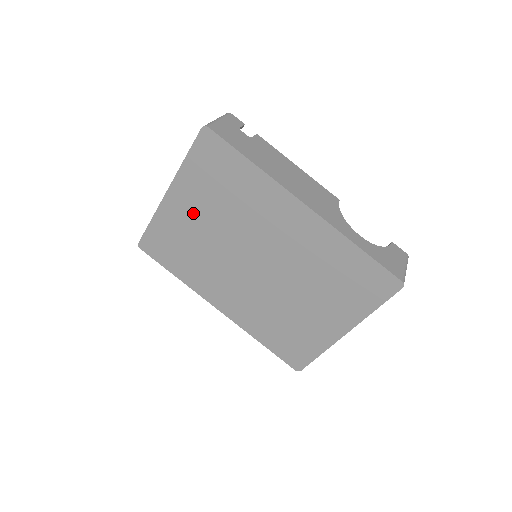
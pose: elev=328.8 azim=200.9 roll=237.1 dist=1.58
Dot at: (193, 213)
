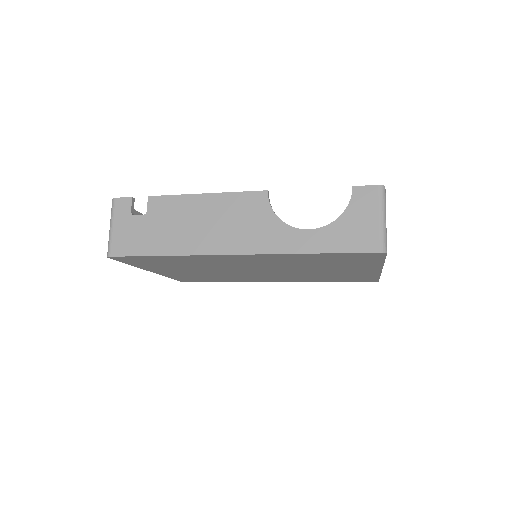
Dot at: occluded
